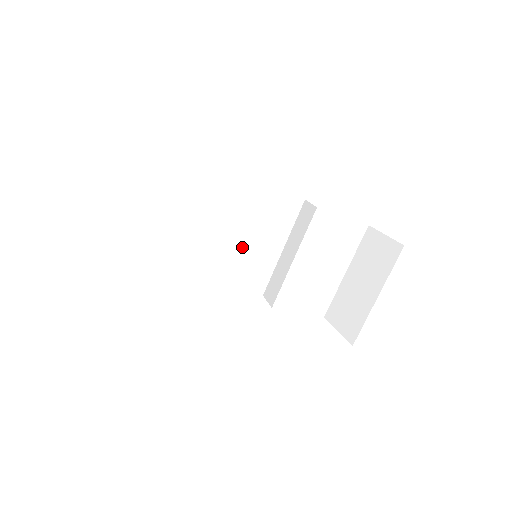
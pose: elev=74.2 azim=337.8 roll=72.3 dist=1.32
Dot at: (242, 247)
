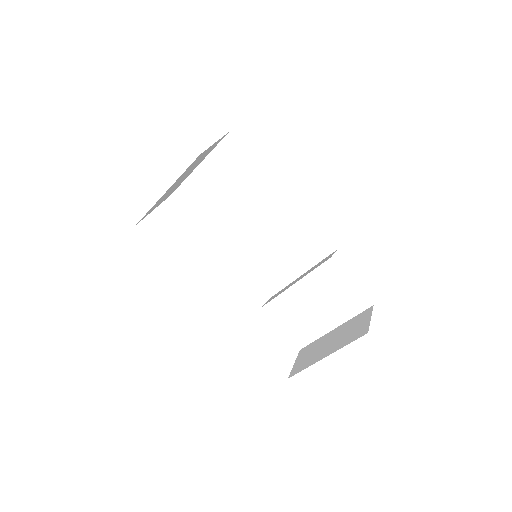
Dot at: (270, 250)
